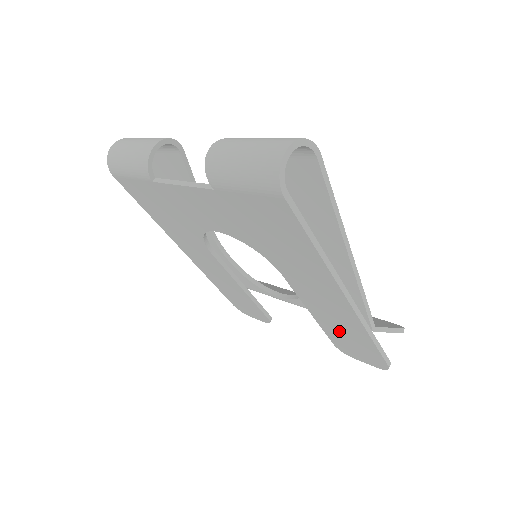
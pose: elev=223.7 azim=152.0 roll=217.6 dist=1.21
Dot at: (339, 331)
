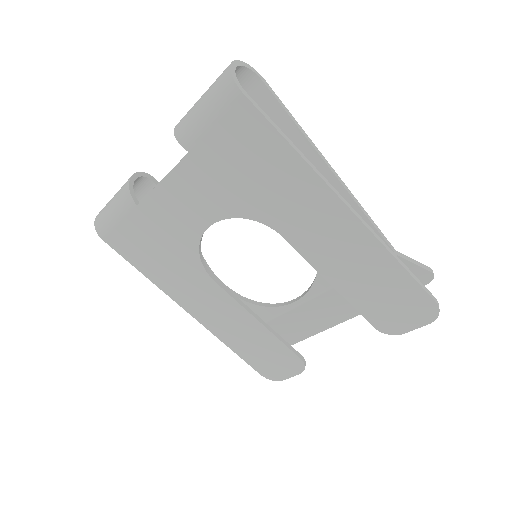
Dot at: (367, 288)
